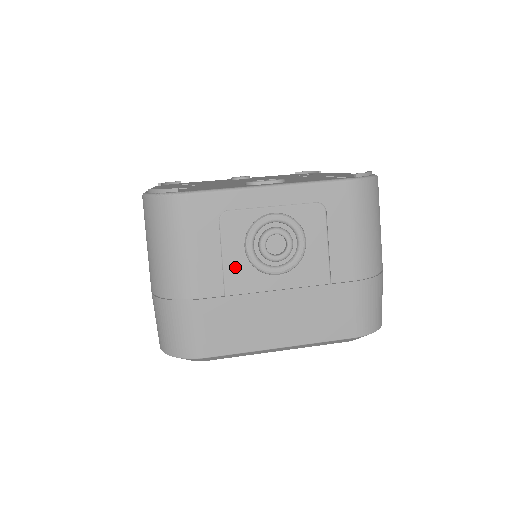
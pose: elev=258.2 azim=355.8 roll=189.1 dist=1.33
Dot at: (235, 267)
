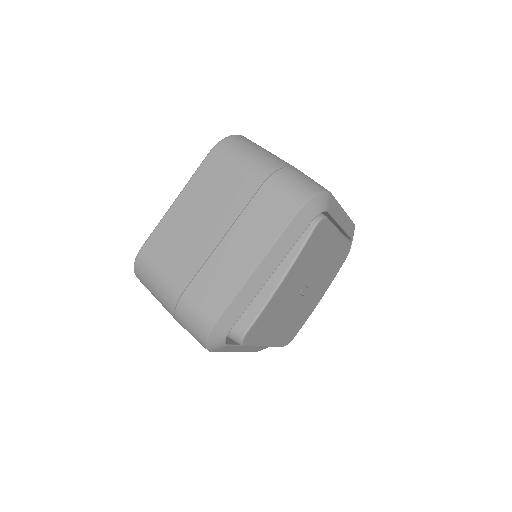
Dot at: occluded
